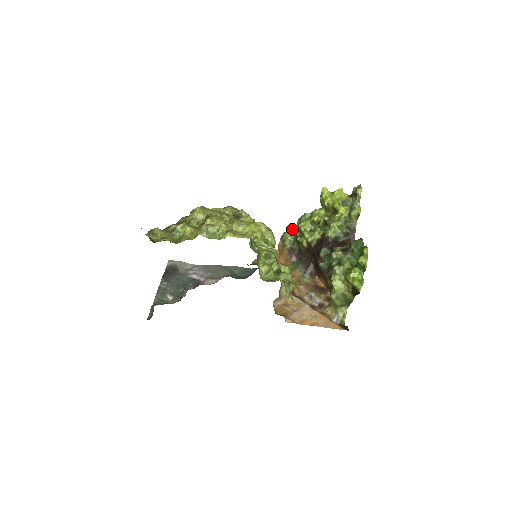
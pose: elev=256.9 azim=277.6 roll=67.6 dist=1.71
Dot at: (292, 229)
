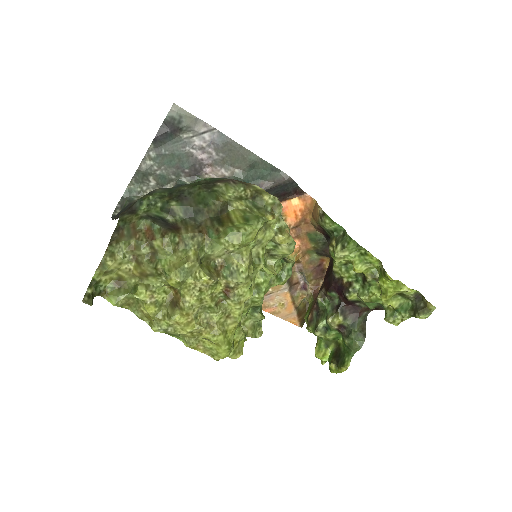
Dot at: (338, 226)
